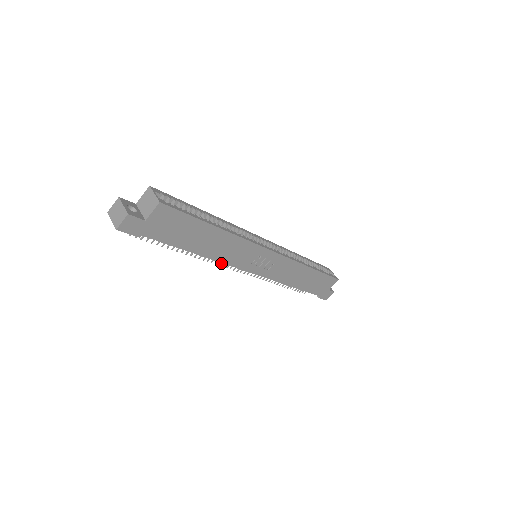
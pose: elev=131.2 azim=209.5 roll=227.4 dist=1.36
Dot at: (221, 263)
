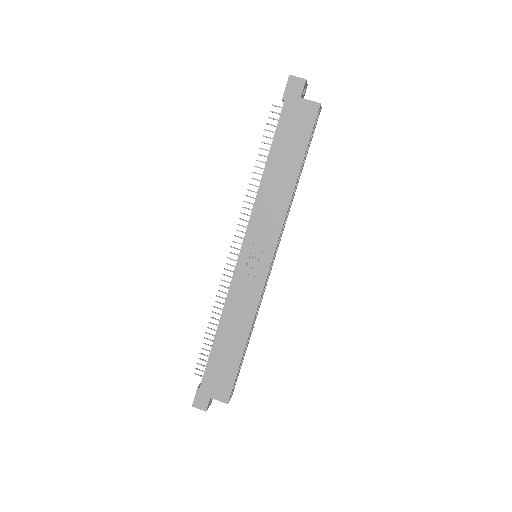
Dot at: occluded
